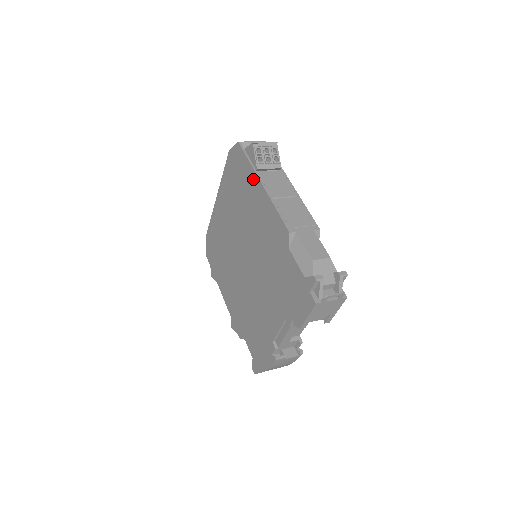
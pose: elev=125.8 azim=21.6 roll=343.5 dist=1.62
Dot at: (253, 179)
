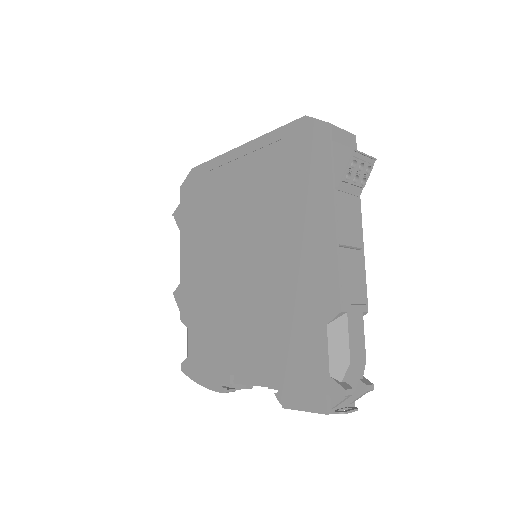
Dot at: (324, 194)
